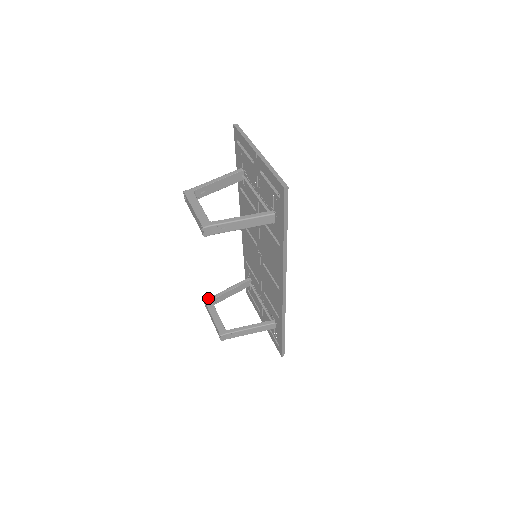
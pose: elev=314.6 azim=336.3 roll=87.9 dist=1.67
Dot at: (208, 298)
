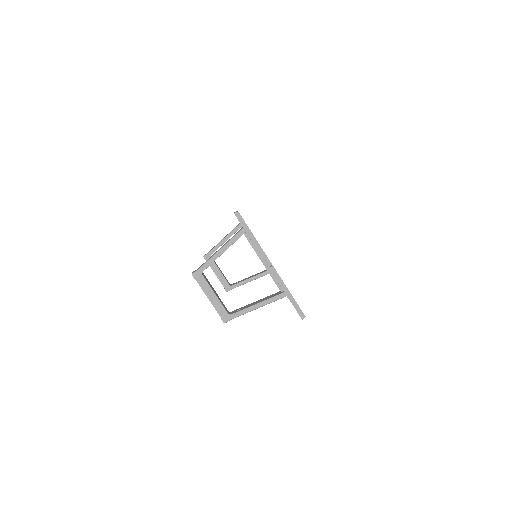
Dot at: (207, 254)
